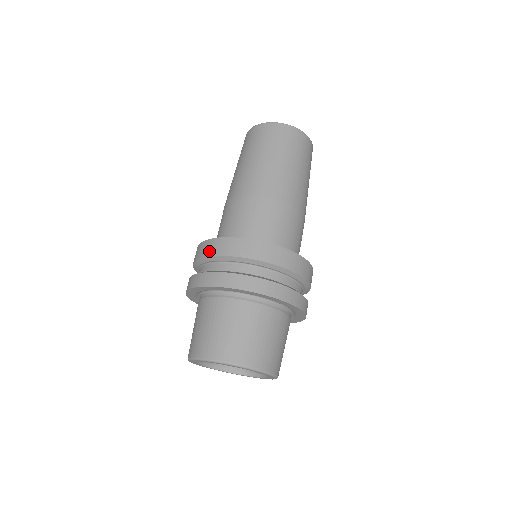
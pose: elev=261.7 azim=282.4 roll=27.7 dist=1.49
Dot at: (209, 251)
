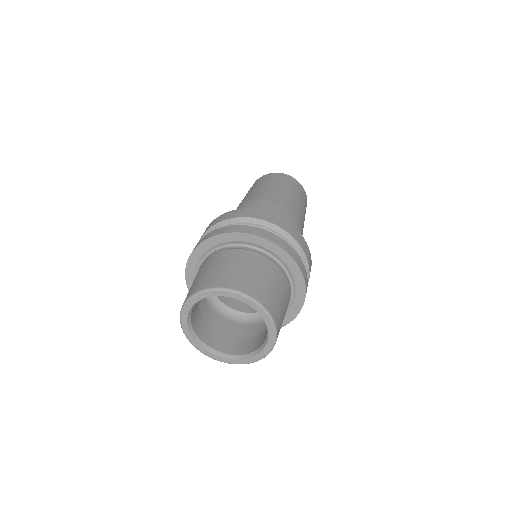
Dot at: (213, 223)
